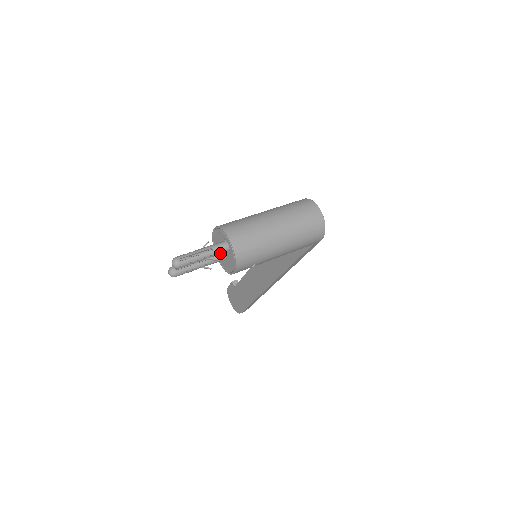
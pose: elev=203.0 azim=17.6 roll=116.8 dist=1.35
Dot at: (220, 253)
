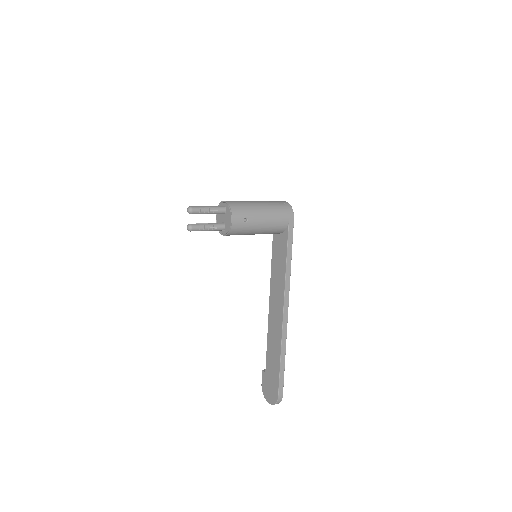
Dot at: (219, 210)
